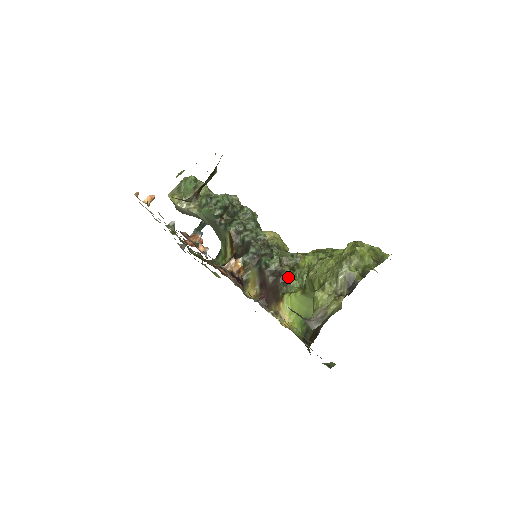
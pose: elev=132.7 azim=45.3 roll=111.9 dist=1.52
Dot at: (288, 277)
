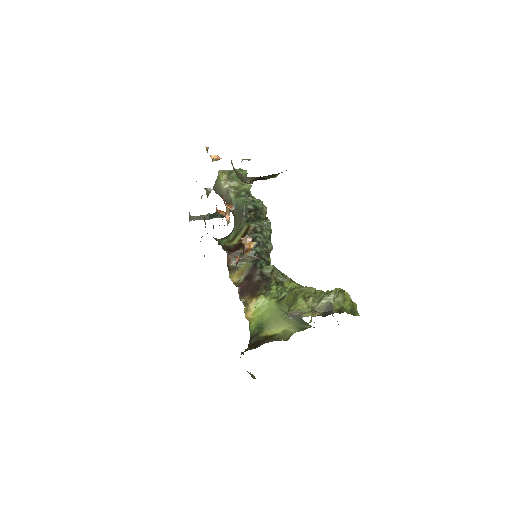
Dot at: (271, 285)
